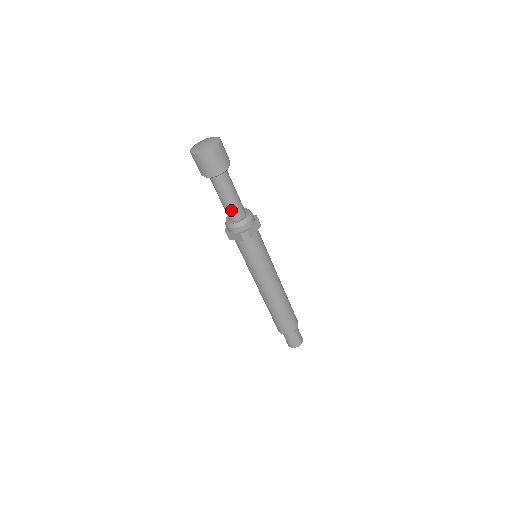
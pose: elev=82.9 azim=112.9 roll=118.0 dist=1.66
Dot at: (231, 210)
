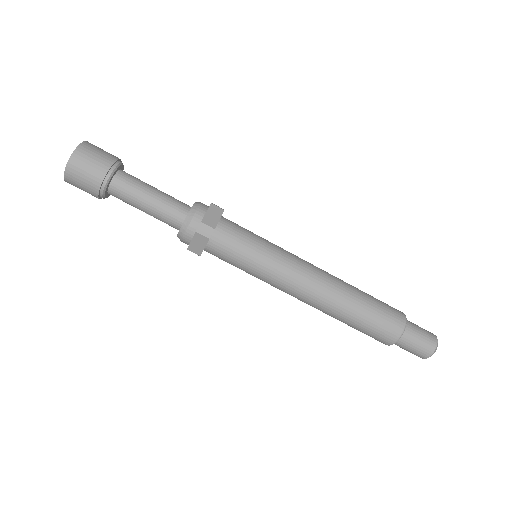
Dot at: (165, 214)
